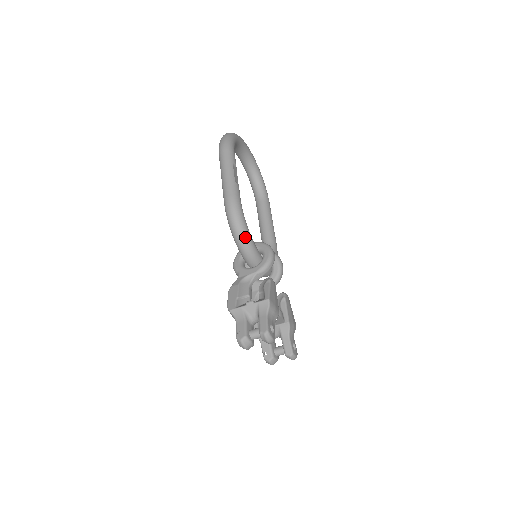
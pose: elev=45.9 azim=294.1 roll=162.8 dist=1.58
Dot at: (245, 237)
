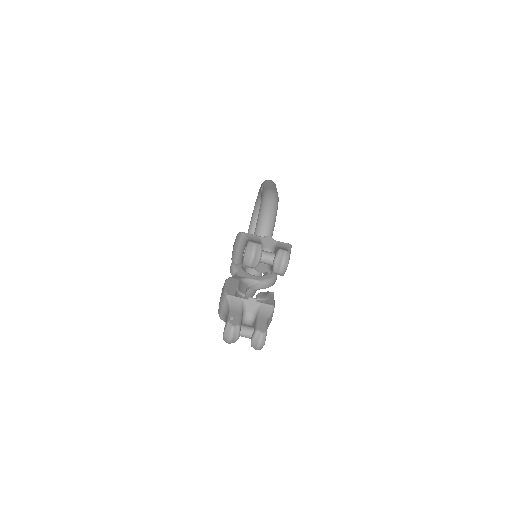
Dot at: (273, 217)
